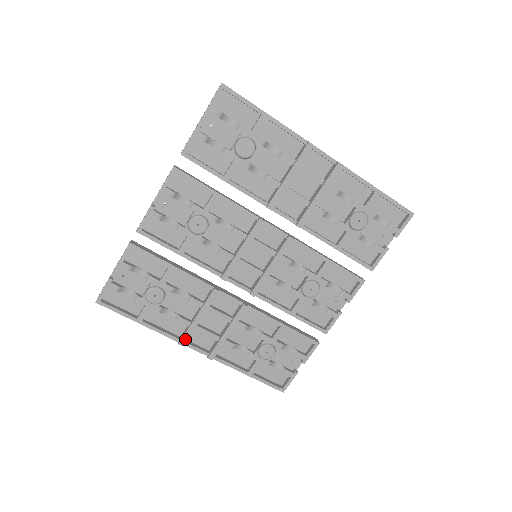
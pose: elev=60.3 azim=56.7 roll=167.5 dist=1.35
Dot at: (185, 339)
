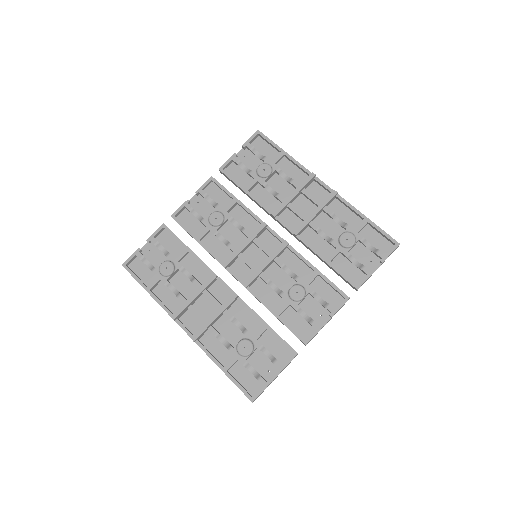
Dot at: (177, 313)
